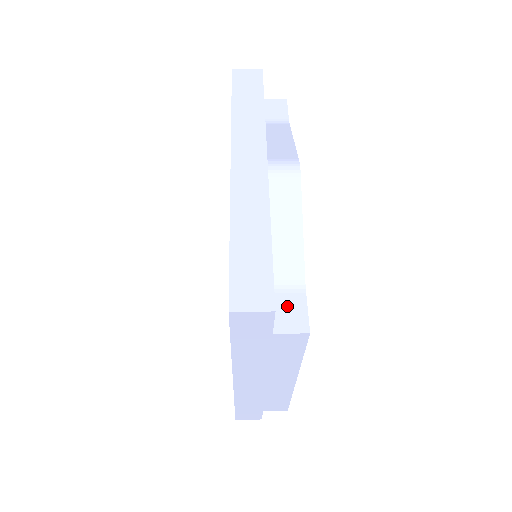
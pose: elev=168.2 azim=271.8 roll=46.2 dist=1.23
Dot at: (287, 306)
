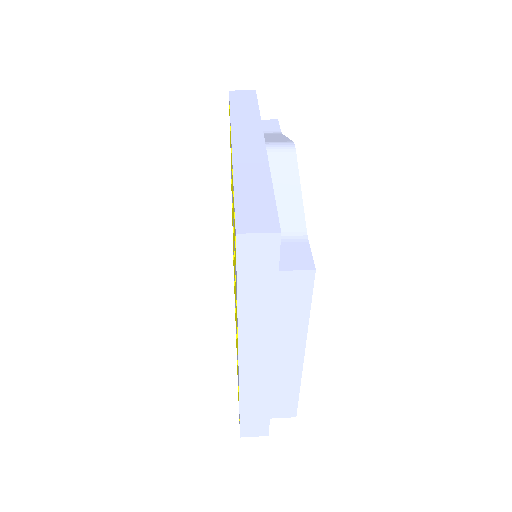
Dot at: (291, 251)
